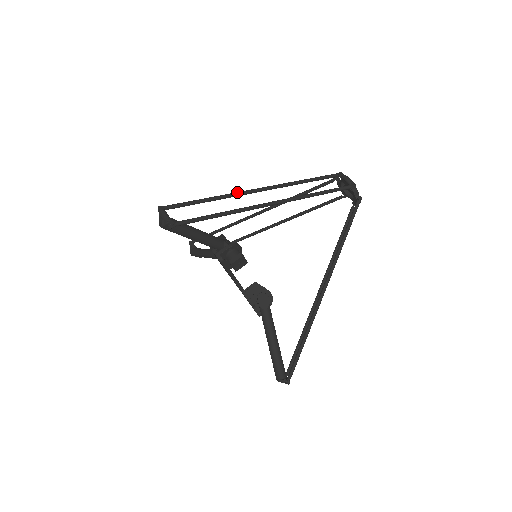
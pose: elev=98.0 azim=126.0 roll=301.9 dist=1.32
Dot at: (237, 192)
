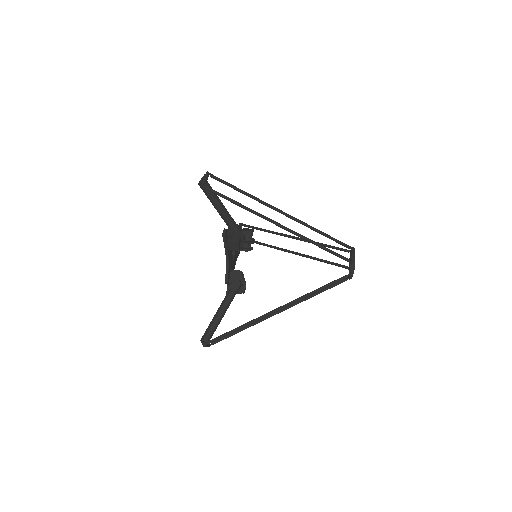
Dot at: occluded
